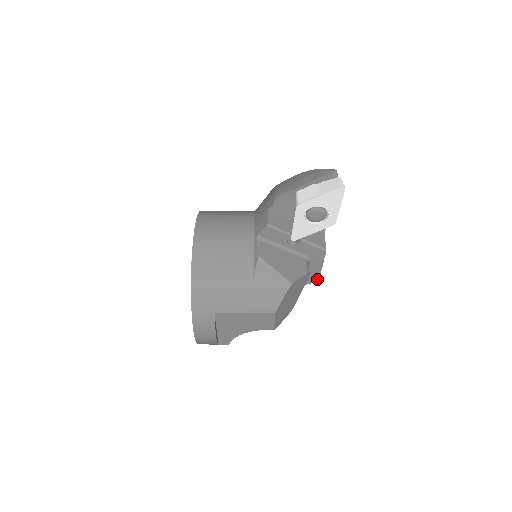
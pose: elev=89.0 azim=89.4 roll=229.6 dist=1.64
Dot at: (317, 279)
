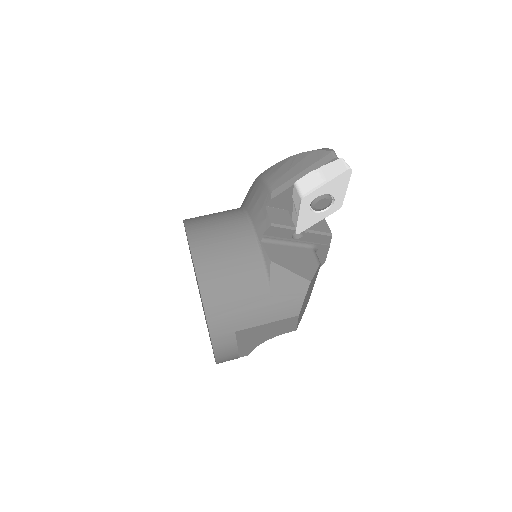
Dot at: (322, 264)
